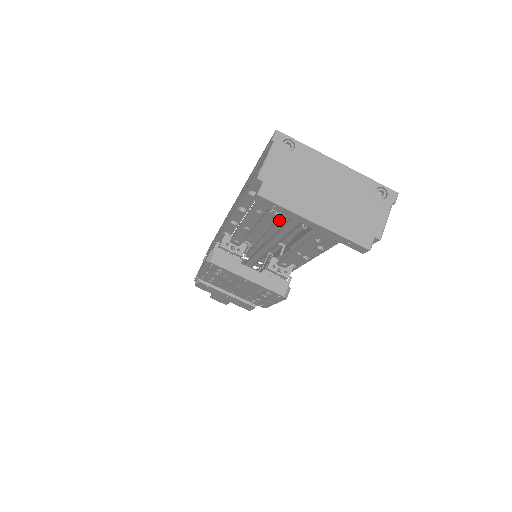
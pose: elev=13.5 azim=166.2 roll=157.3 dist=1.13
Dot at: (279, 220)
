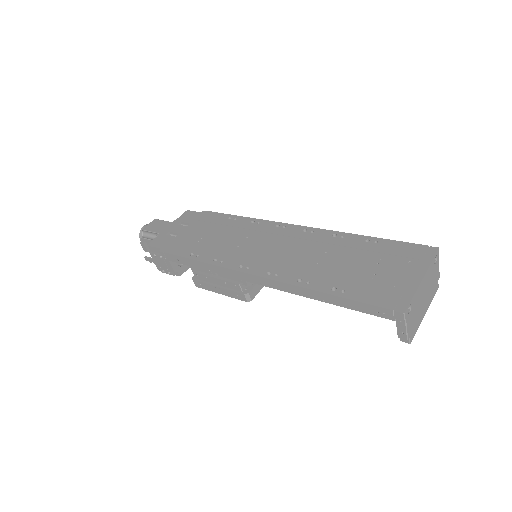
Dot at: occluded
